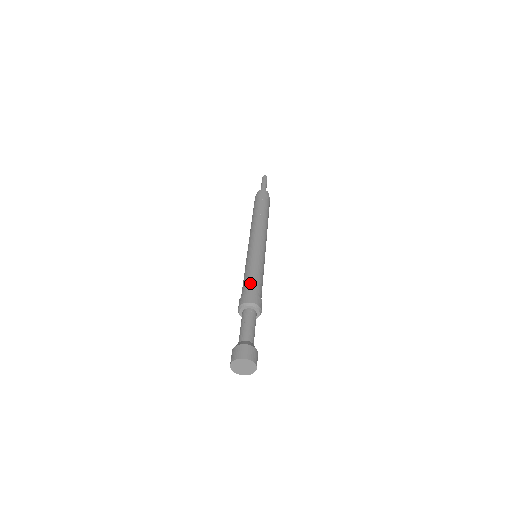
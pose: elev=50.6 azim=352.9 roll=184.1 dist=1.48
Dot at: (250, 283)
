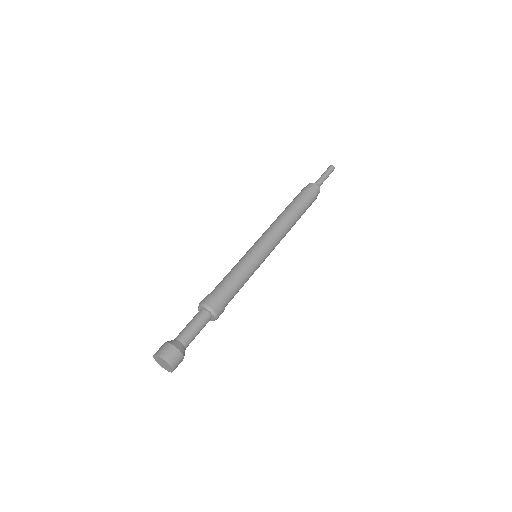
Dot at: (218, 284)
